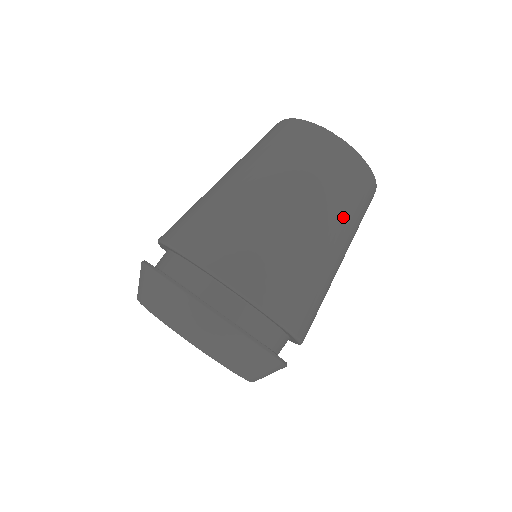
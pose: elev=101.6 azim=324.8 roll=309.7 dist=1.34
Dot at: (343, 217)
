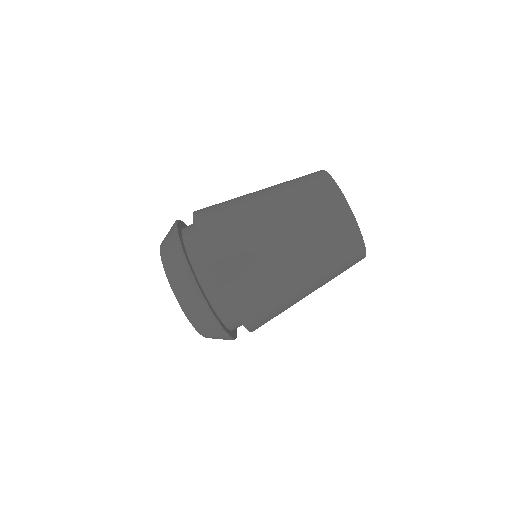
Dot at: (326, 279)
